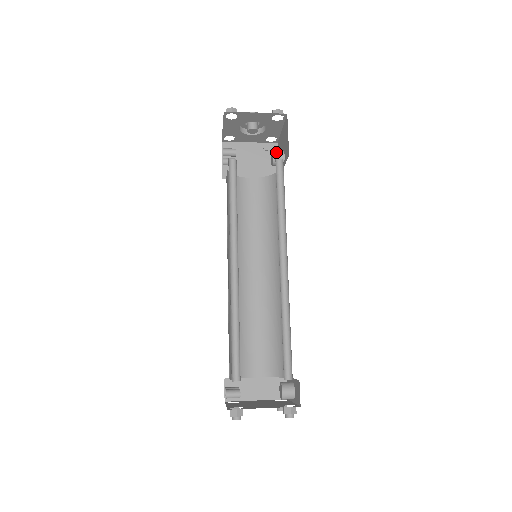
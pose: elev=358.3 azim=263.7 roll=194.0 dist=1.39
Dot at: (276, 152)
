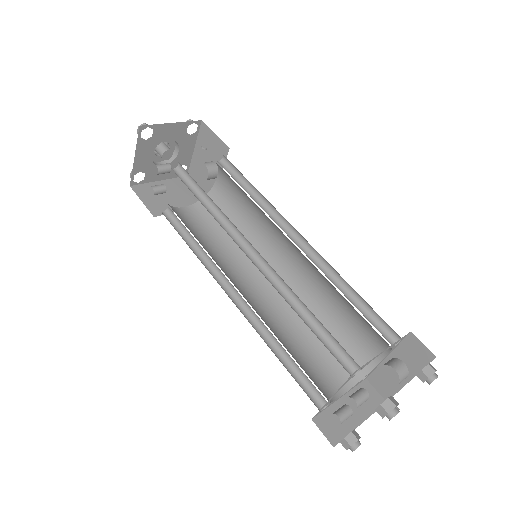
Dot at: (206, 163)
